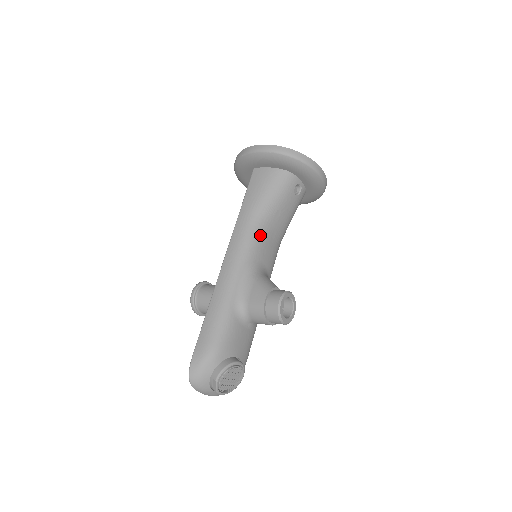
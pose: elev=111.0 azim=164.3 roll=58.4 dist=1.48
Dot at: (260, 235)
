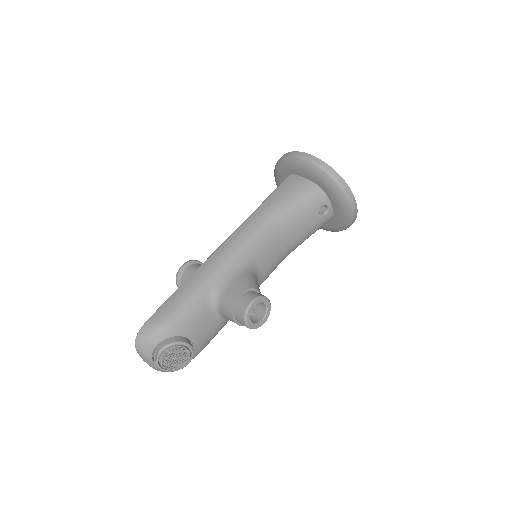
Dot at: (266, 236)
